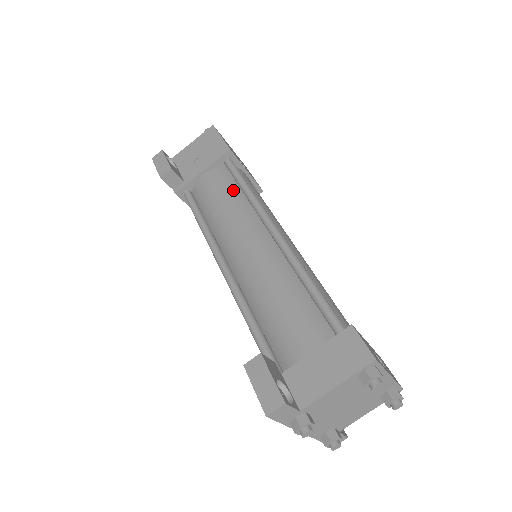
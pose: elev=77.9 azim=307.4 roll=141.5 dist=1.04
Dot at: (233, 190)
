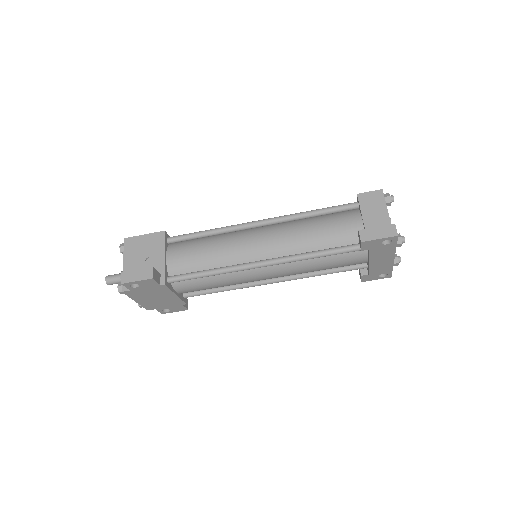
Dot at: (202, 241)
